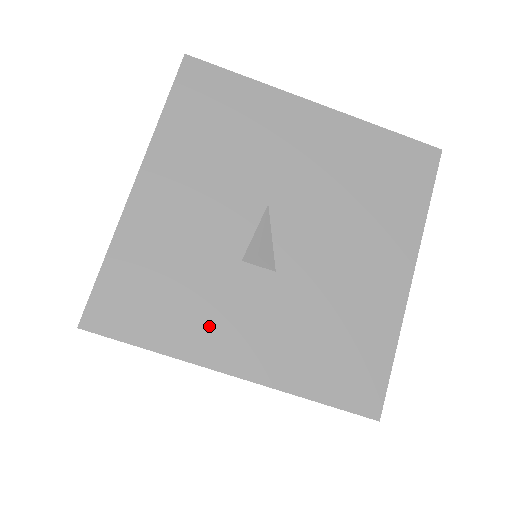
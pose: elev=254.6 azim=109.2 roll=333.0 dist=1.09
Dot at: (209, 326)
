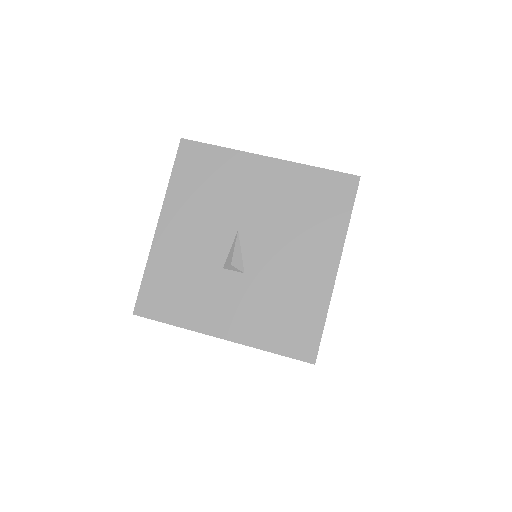
Dot at: (205, 309)
